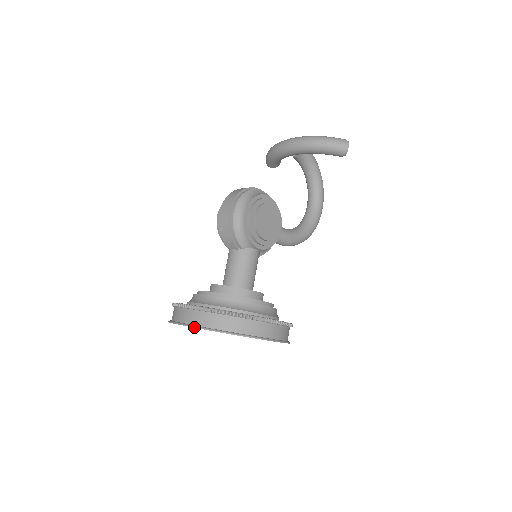
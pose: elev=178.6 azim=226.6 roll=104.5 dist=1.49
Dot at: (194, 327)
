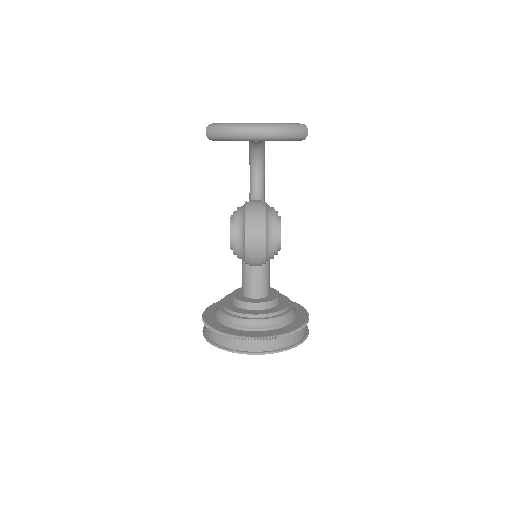
Dot at: occluded
